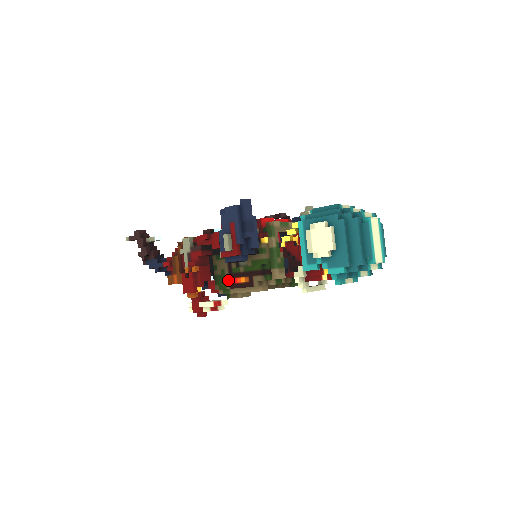
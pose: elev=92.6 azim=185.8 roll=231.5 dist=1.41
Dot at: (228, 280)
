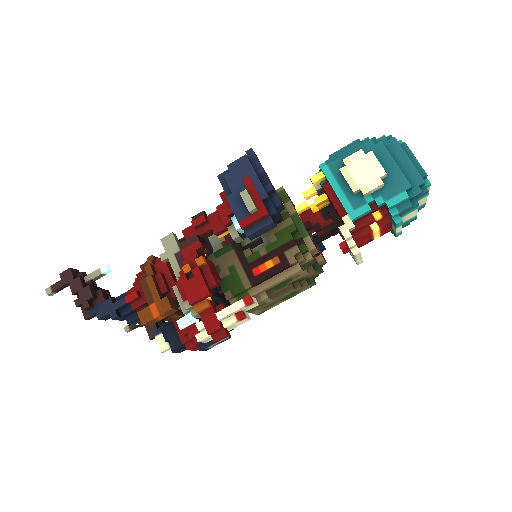
Dot at: (244, 276)
